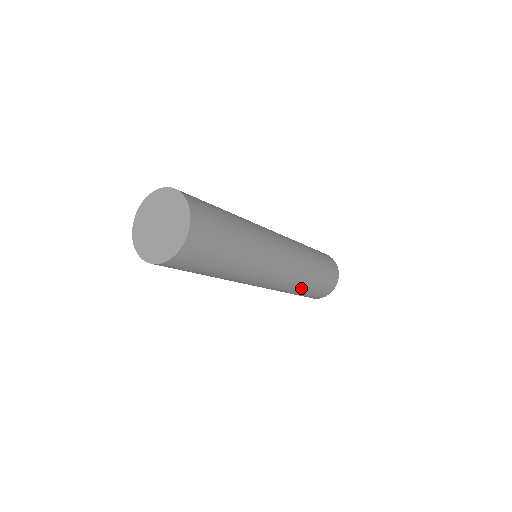
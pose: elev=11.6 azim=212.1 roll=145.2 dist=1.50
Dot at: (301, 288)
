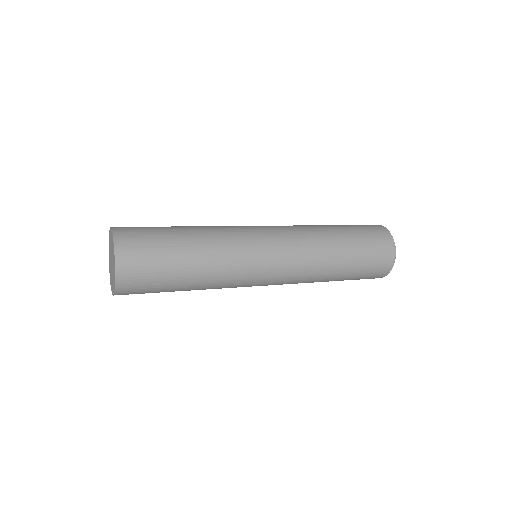
Dot at: (323, 281)
